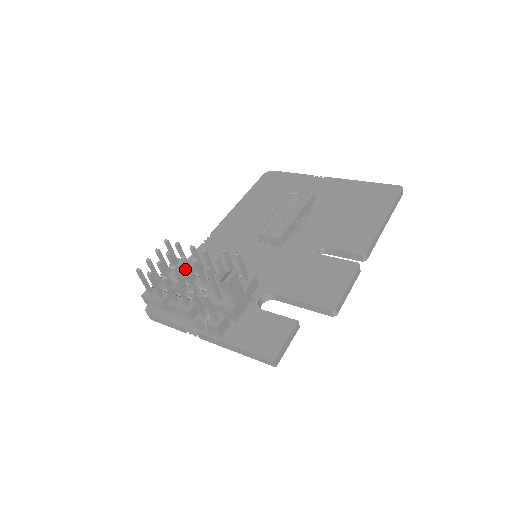
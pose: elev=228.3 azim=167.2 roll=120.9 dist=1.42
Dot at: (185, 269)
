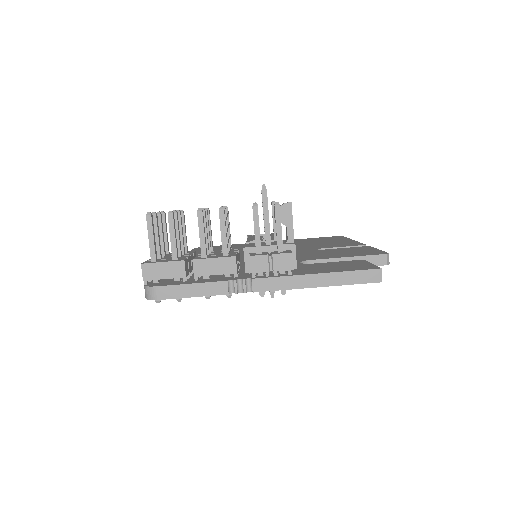
Dot at: (223, 206)
